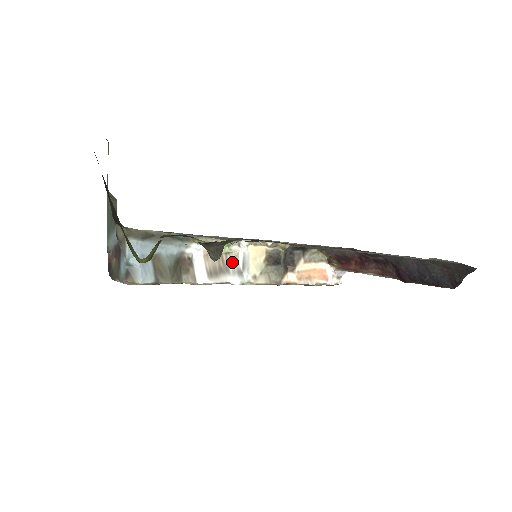
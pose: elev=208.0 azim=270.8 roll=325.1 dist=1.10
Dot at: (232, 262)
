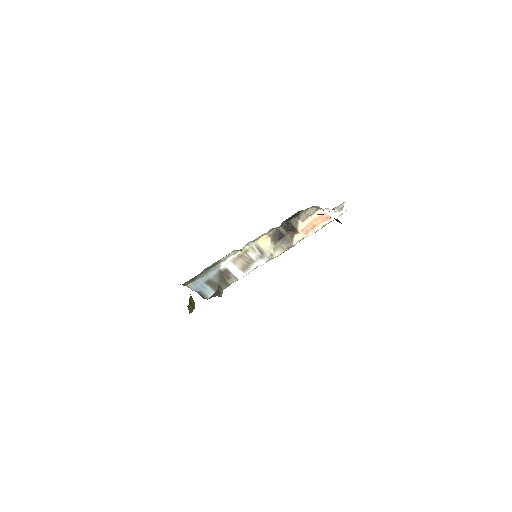
Dot at: (252, 254)
